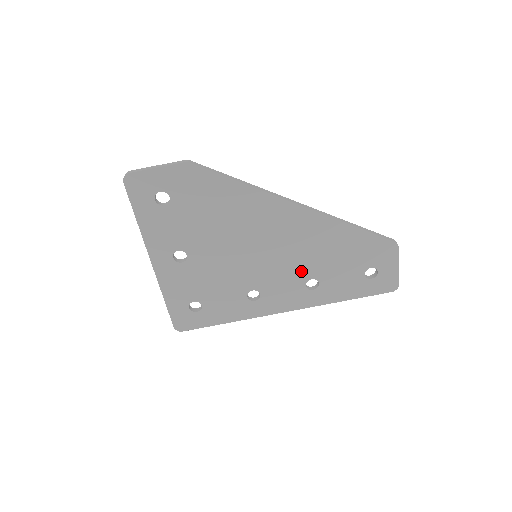
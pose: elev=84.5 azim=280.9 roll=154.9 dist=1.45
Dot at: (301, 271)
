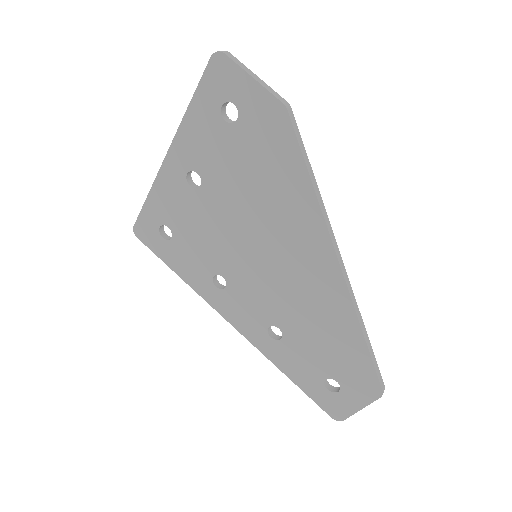
Dot at: (278, 313)
